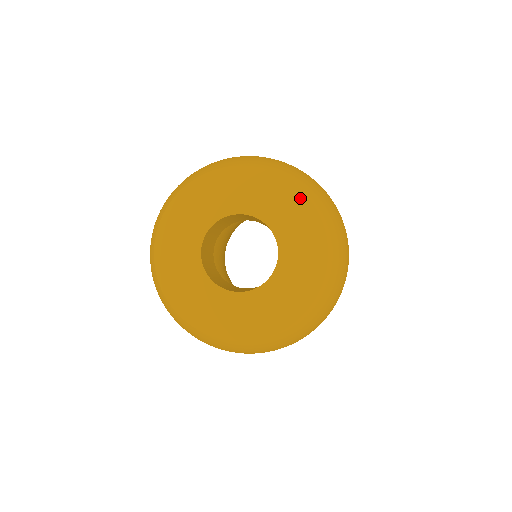
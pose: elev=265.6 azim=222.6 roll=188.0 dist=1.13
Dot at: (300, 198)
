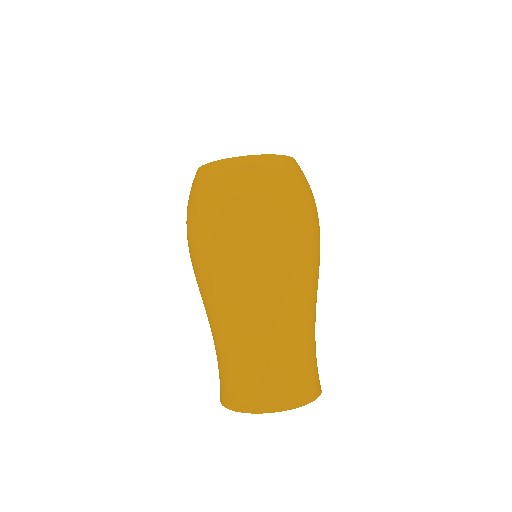
Dot at: occluded
